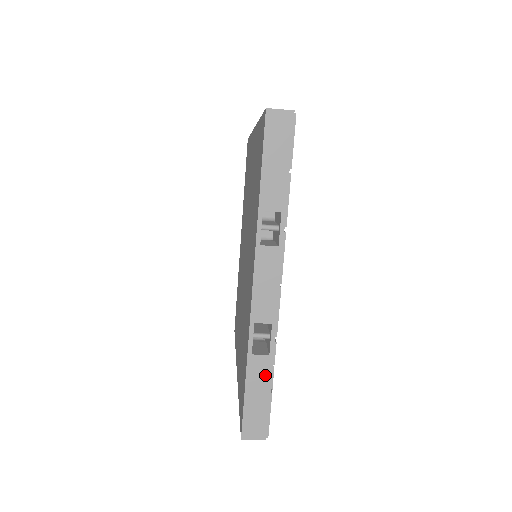
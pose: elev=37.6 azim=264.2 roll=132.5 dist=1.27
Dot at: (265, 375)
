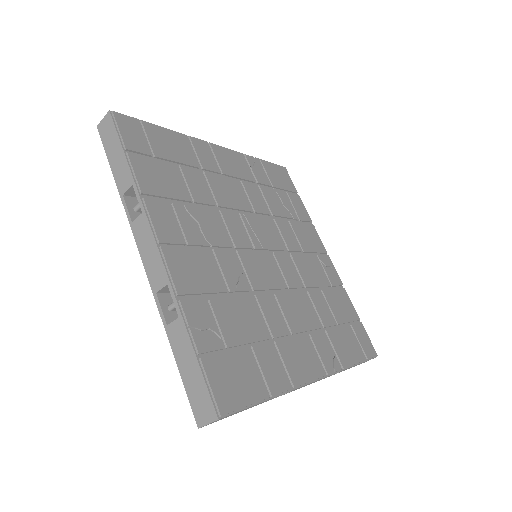
Dot at: (185, 341)
